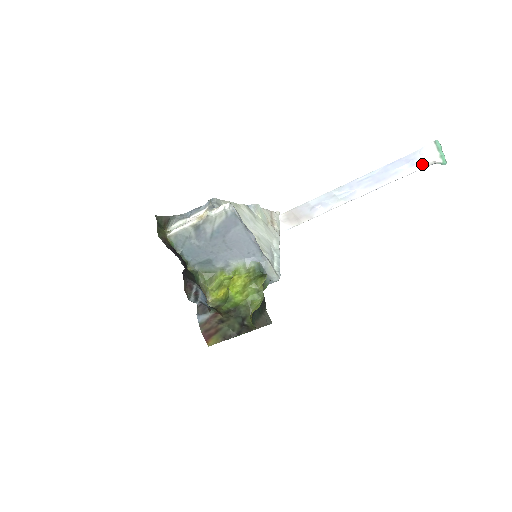
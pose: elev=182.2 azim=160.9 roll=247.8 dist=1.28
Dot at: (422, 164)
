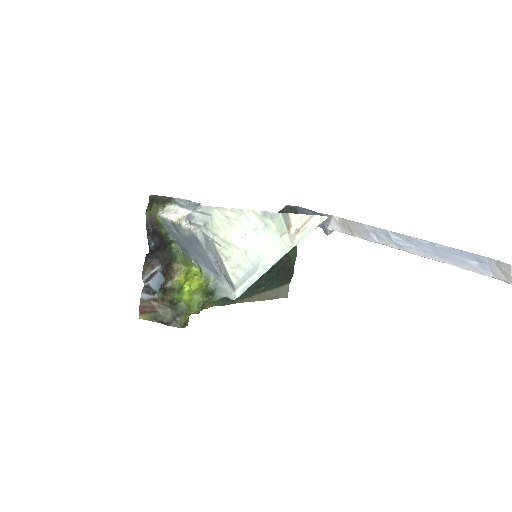
Dot at: (495, 275)
